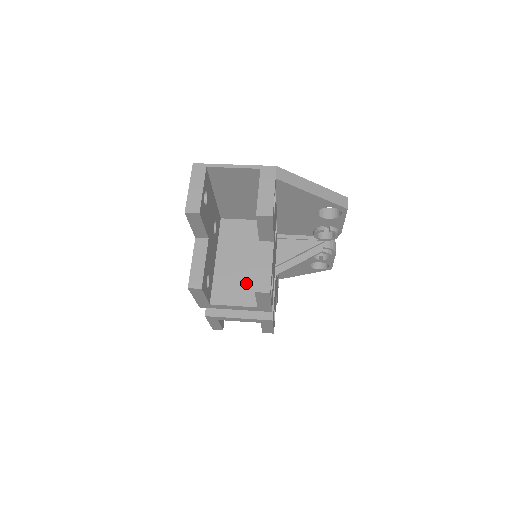
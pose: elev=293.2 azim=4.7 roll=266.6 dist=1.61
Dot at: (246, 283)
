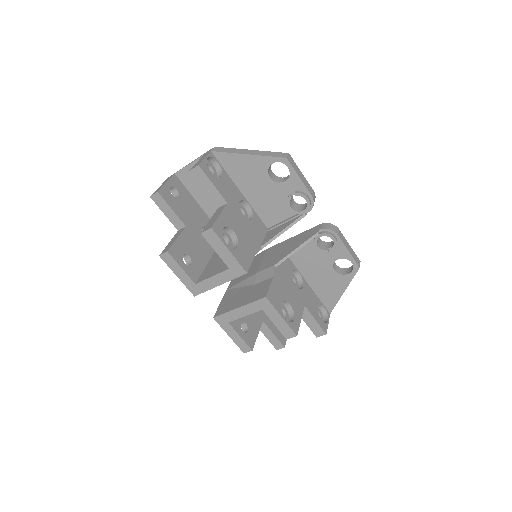
Dot at: occluded
